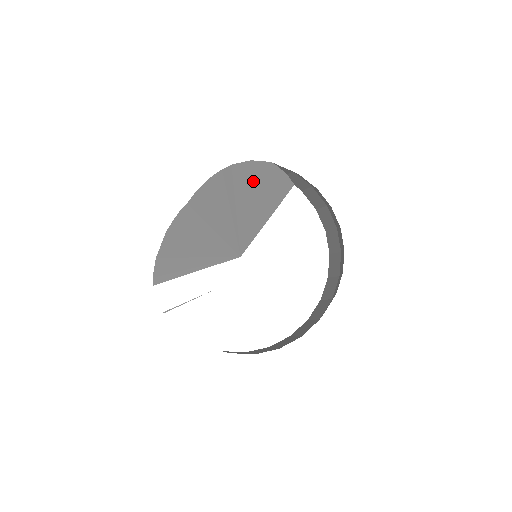
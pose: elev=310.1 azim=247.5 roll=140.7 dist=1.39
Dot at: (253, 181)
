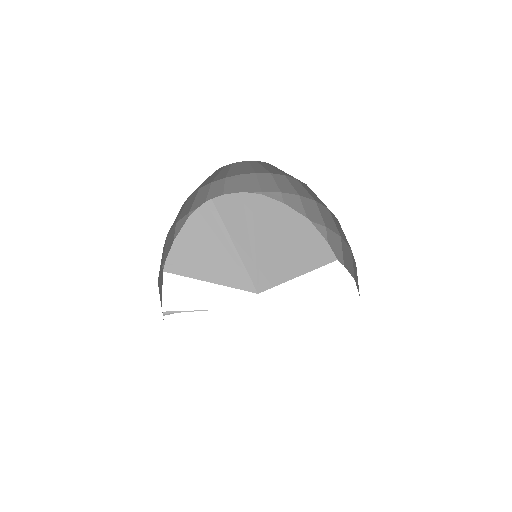
Dot at: (284, 224)
